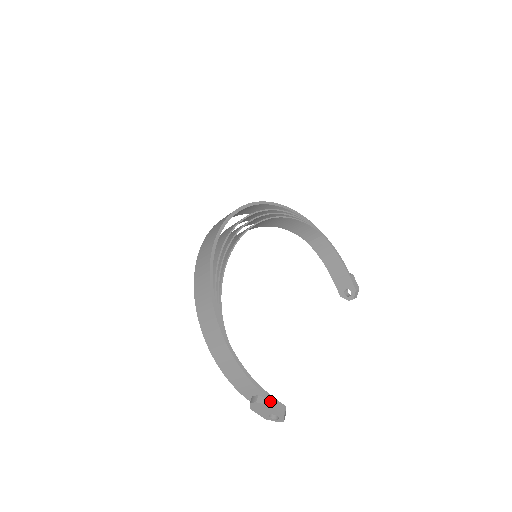
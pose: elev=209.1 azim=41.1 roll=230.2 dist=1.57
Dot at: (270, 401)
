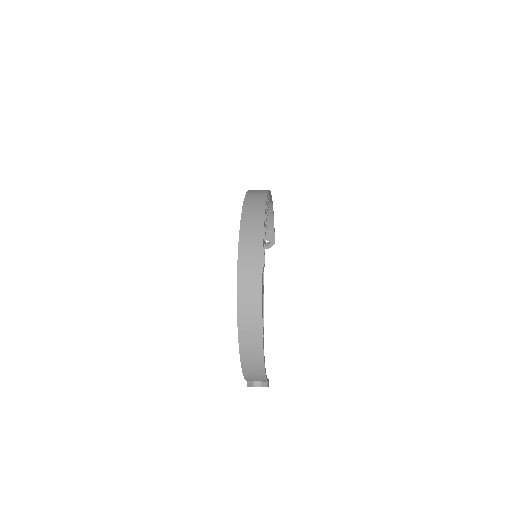
Dot at: (268, 383)
